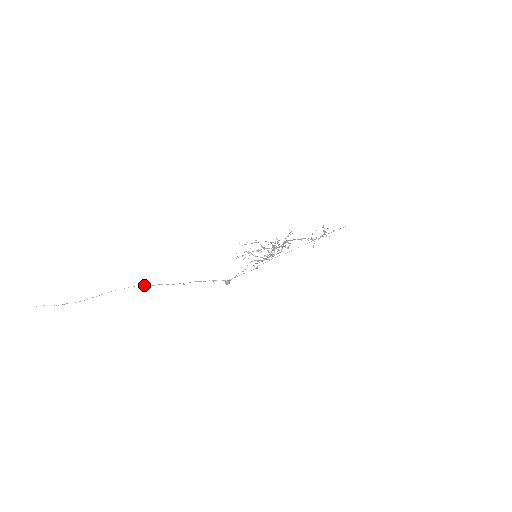
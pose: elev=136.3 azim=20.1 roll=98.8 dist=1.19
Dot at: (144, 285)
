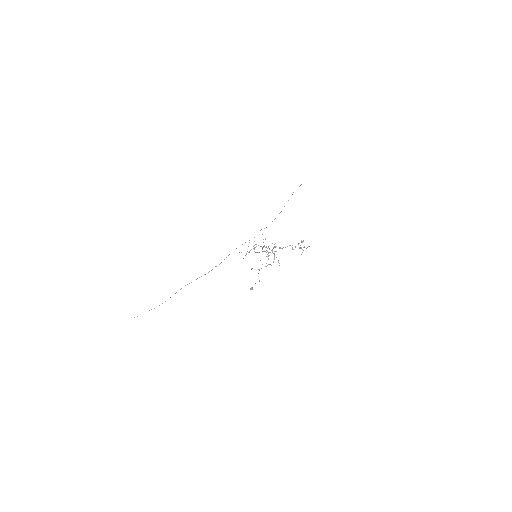
Dot at: occluded
